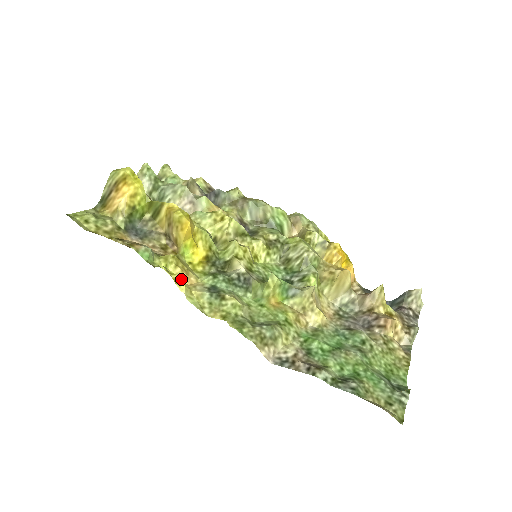
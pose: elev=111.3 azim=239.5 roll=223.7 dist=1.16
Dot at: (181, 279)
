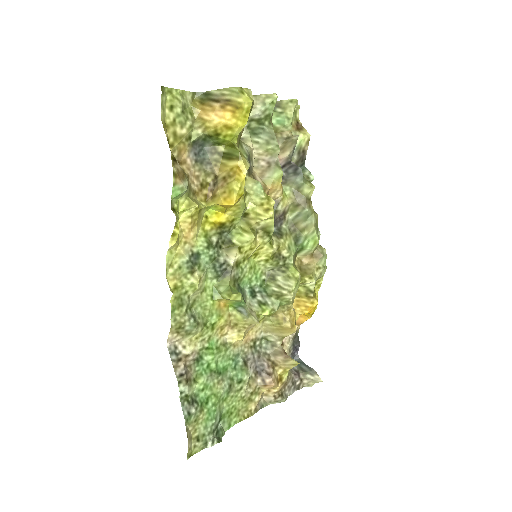
Dot at: (184, 227)
